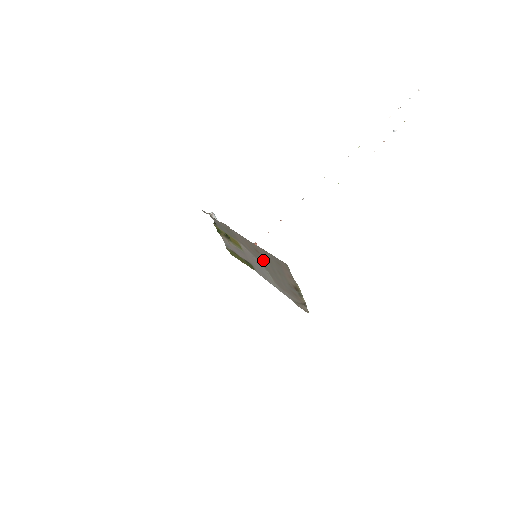
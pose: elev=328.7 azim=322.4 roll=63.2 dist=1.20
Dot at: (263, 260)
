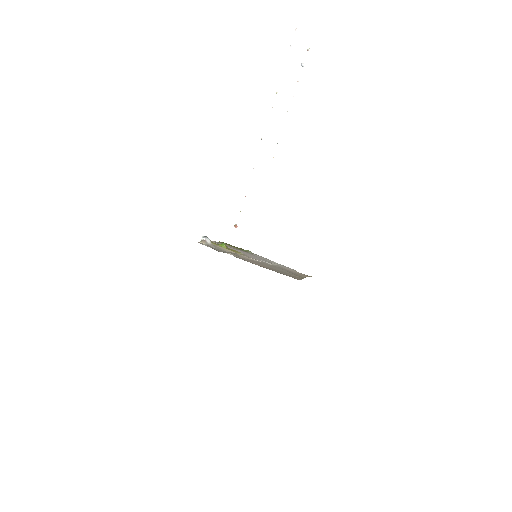
Dot at: (270, 267)
